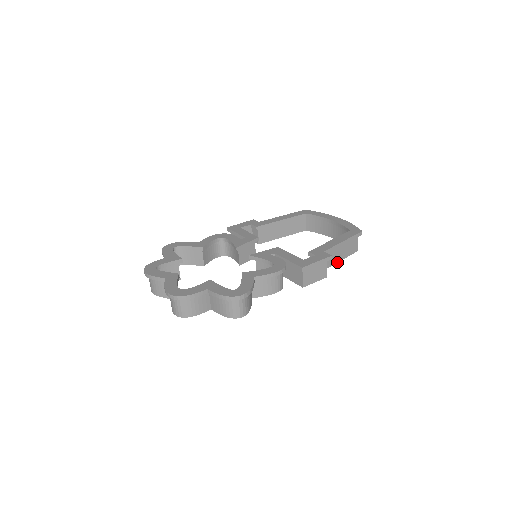
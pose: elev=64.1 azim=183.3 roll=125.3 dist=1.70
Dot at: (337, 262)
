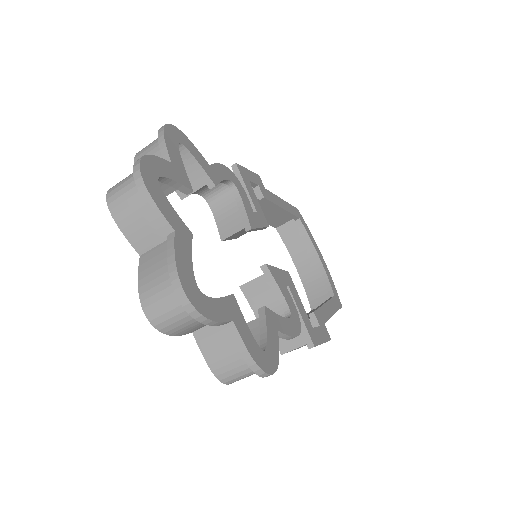
Dot at: occluded
